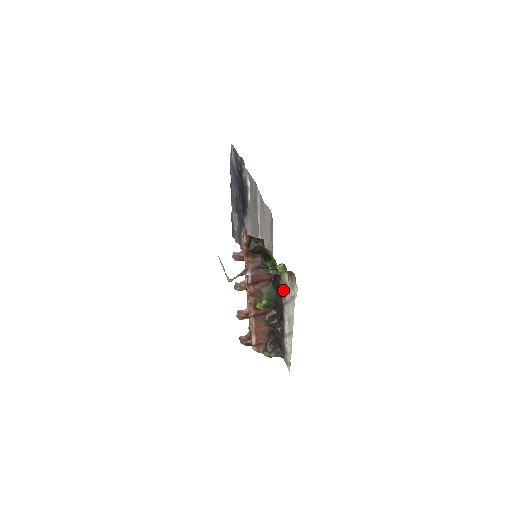
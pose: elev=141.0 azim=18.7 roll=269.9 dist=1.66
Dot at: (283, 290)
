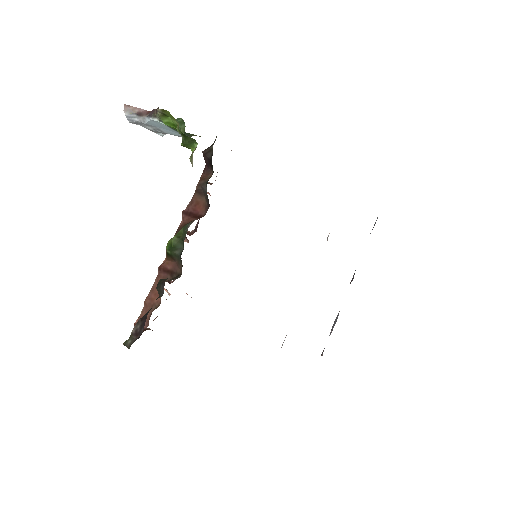
Dot at: occluded
